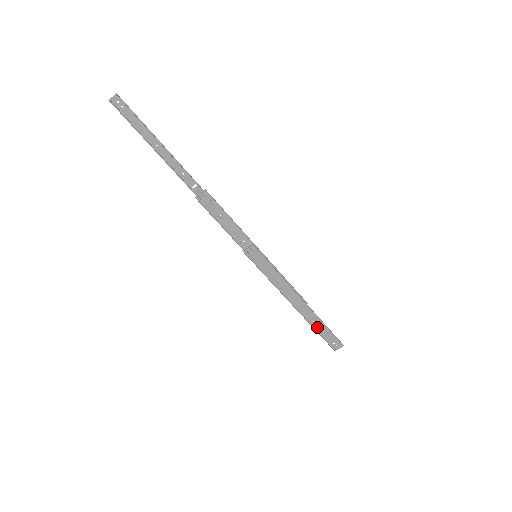
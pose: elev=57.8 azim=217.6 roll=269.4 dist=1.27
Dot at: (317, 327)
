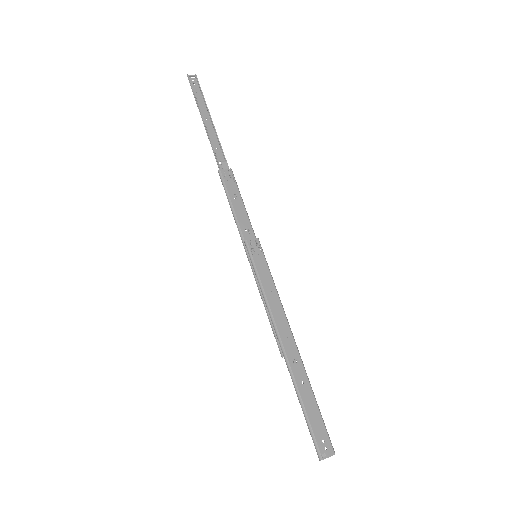
Dot at: (305, 396)
